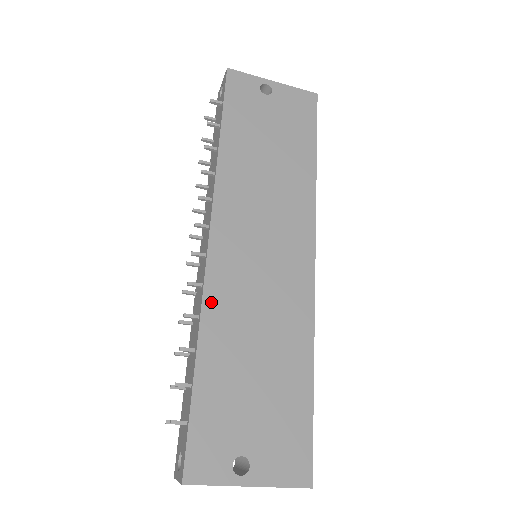
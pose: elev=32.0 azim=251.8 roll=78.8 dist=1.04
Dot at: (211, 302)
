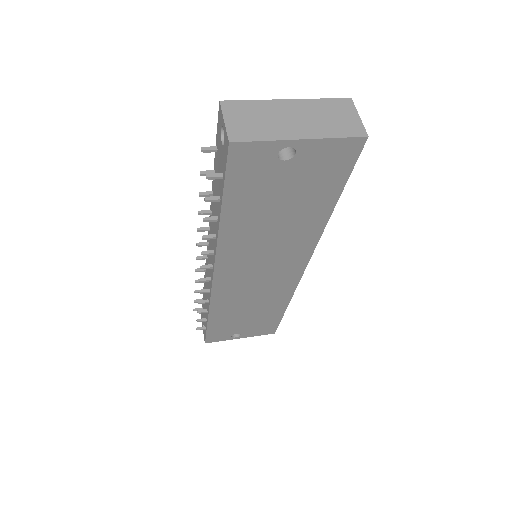
Dot at: (217, 301)
